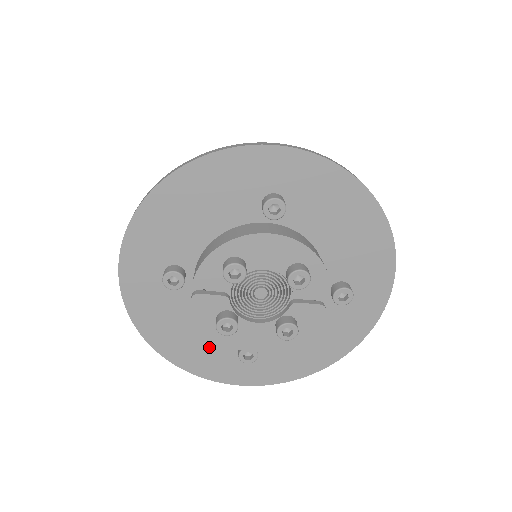
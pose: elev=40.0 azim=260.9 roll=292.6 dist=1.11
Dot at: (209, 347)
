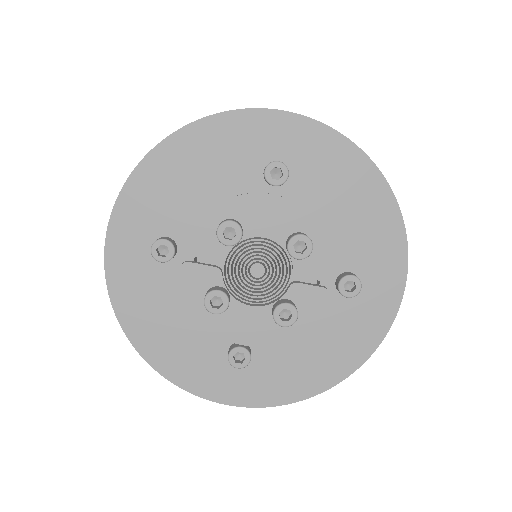
Dot at: (195, 347)
